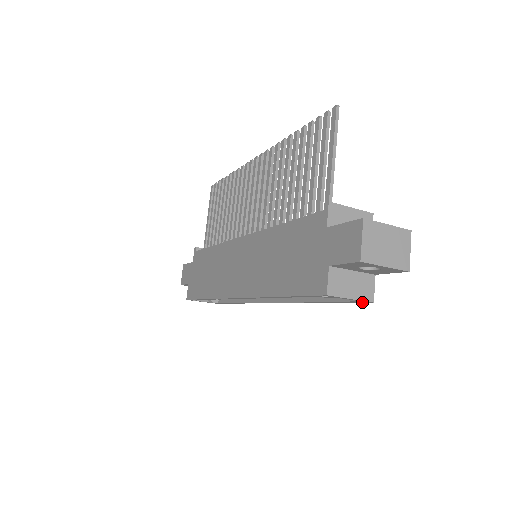
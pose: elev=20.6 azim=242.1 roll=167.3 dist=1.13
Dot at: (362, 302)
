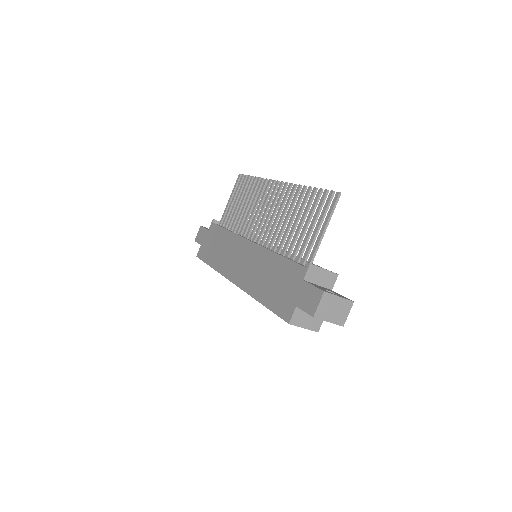
Dot at: occluded
